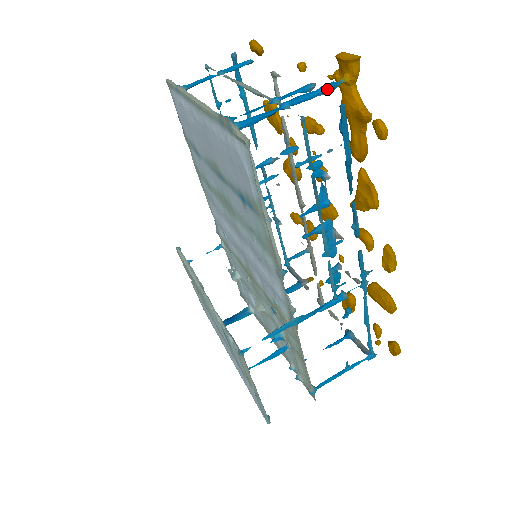
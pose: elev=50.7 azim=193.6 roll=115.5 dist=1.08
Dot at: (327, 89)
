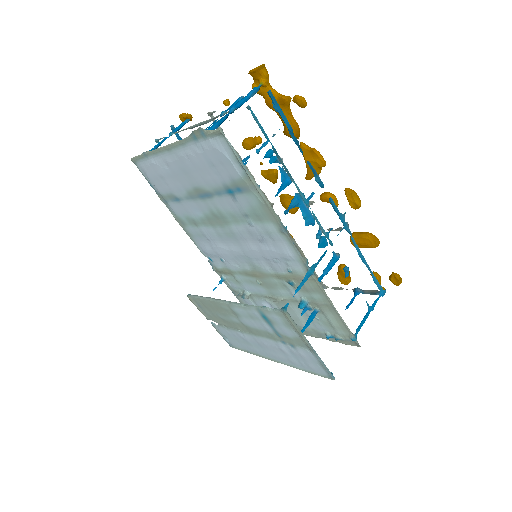
Dot at: (253, 92)
